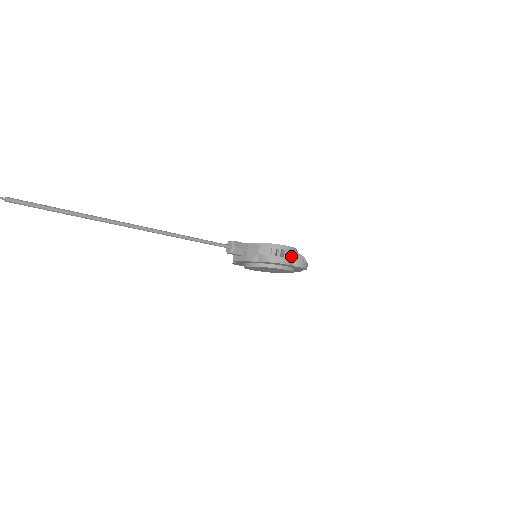
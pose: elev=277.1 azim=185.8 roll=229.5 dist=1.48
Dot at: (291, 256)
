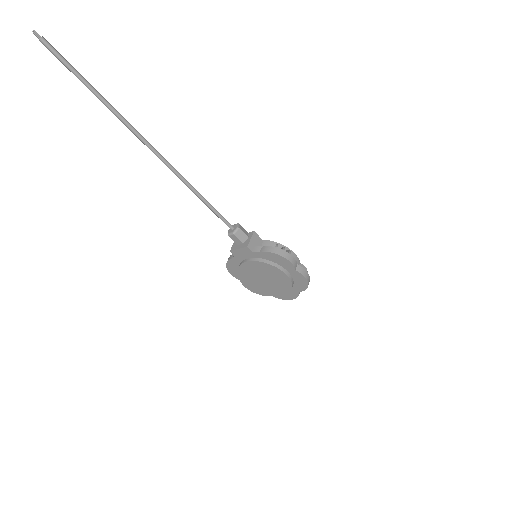
Dot at: occluded
